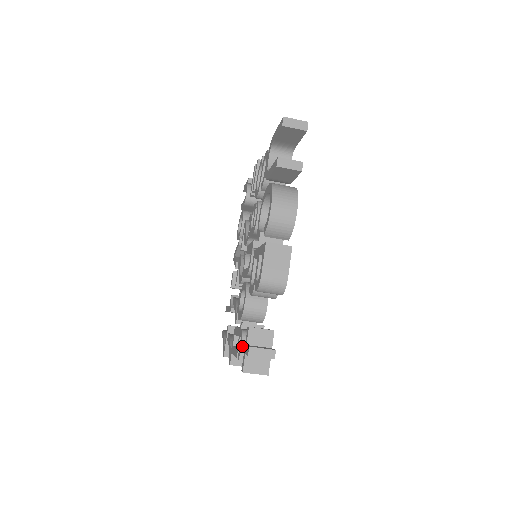
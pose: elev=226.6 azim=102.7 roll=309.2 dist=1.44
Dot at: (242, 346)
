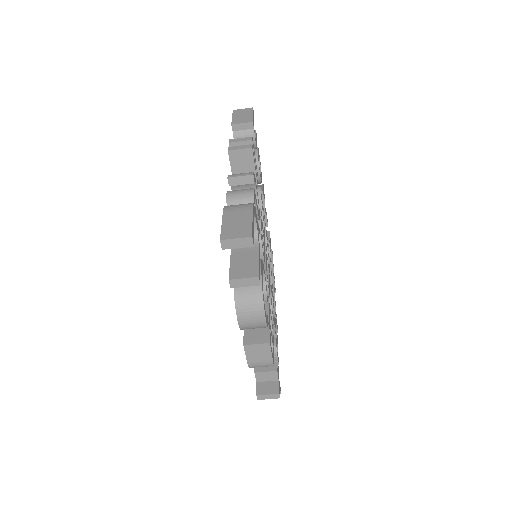
Dot at: occluded
